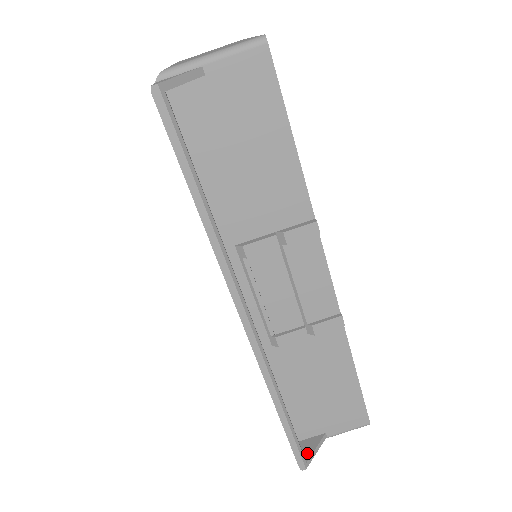
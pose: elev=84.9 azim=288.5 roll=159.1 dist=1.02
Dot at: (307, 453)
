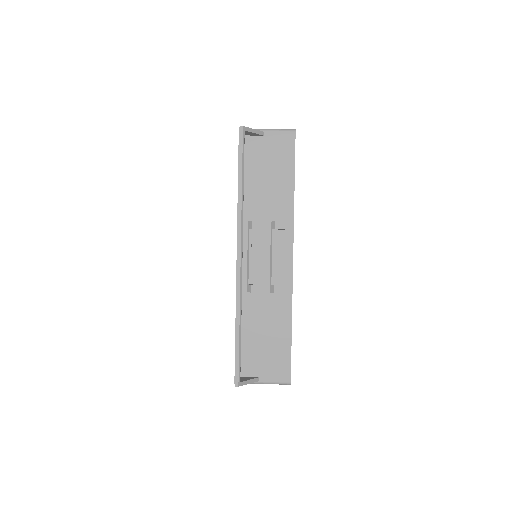
Dot at: (243, 380)
